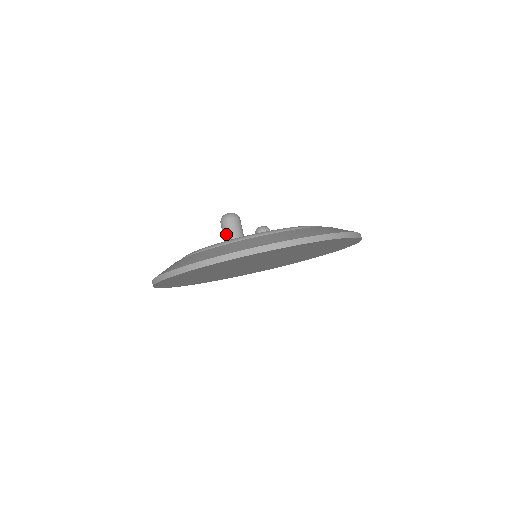
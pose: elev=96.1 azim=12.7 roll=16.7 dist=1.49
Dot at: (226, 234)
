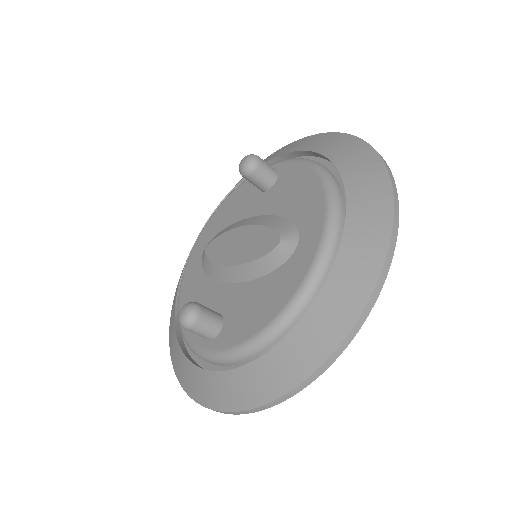
Dot at: occluded
